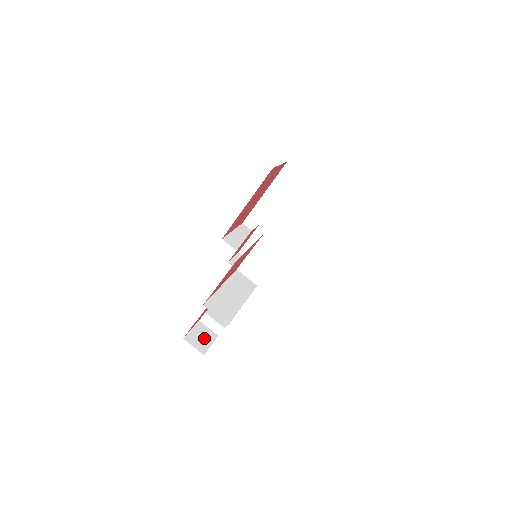
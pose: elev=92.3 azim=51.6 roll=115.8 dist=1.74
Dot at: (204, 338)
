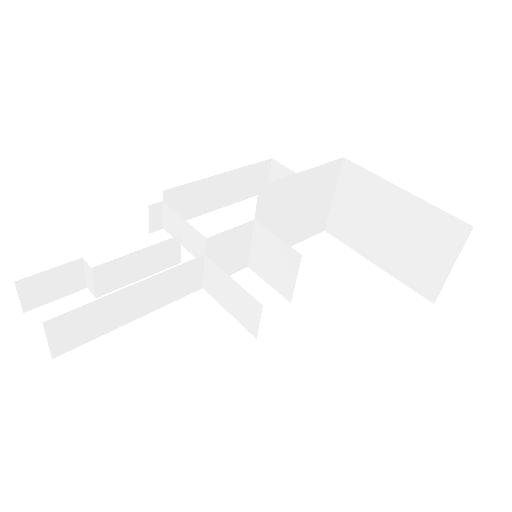
Dot at: (56, 287)
